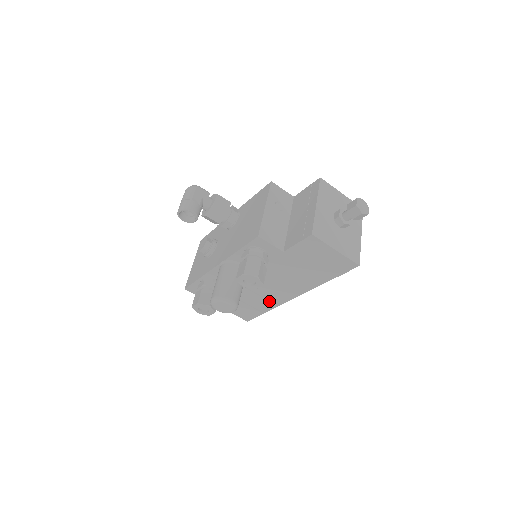
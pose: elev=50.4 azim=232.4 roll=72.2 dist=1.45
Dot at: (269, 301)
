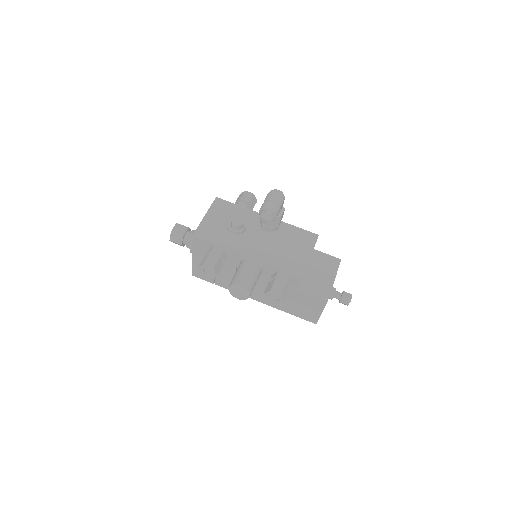
Dot at: occluded
